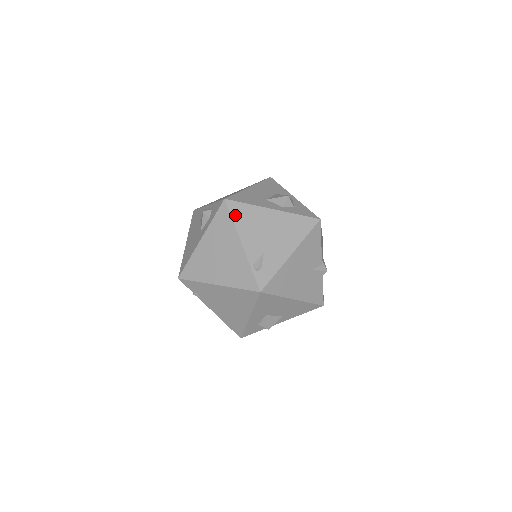
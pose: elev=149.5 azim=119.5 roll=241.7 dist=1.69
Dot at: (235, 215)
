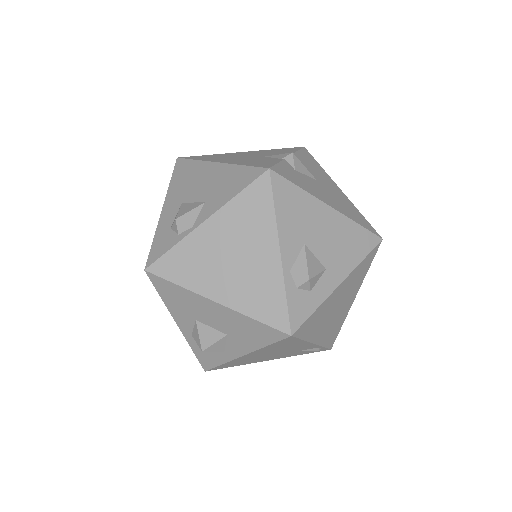
Dot at: occluded
